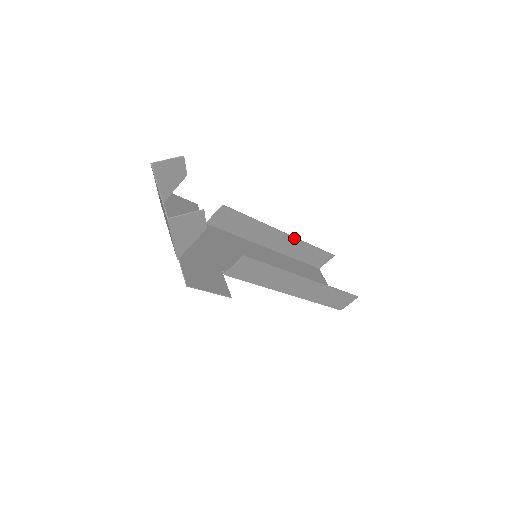
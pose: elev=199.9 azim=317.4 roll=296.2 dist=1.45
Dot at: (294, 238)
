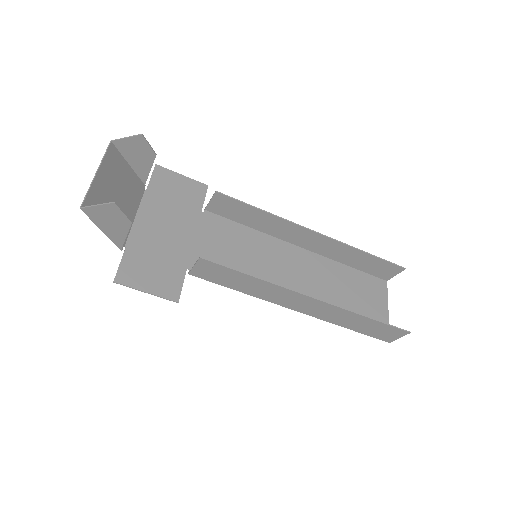
Dot at: (332, 239)
